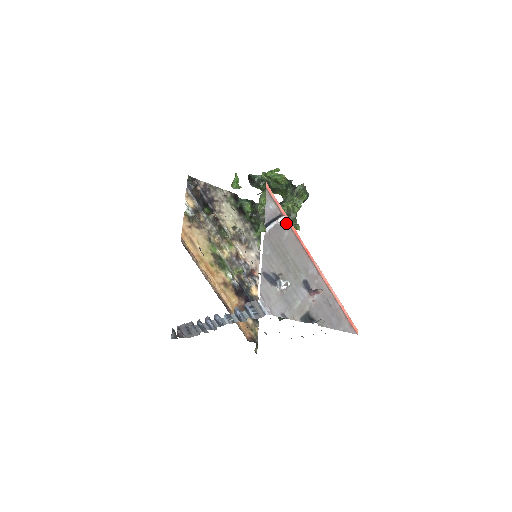
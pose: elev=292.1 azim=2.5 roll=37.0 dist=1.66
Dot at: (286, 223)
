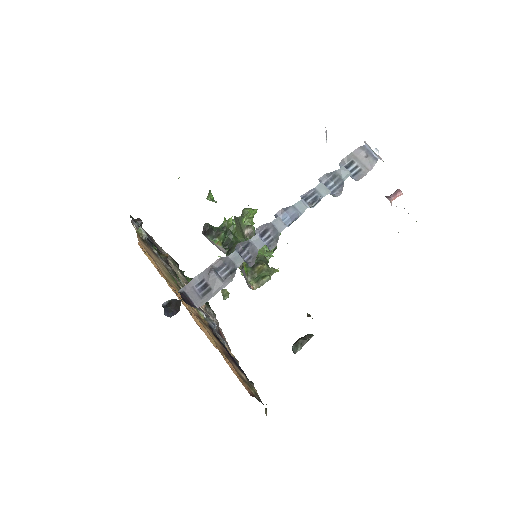
Dot at: occluded
